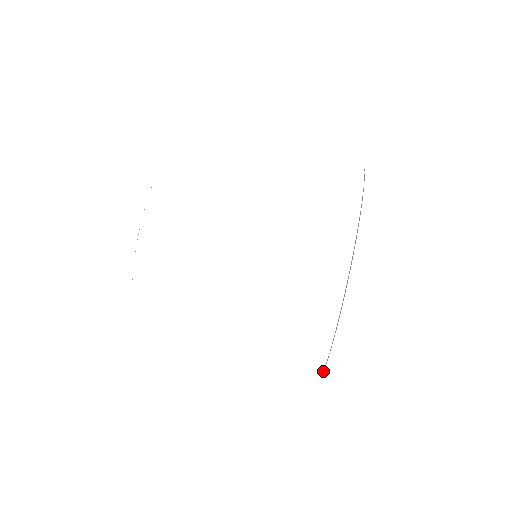
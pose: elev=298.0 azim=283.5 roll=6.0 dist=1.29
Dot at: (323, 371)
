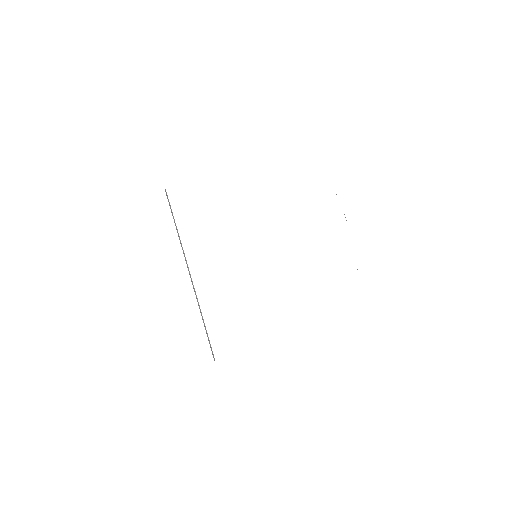
Dot at: occluded
